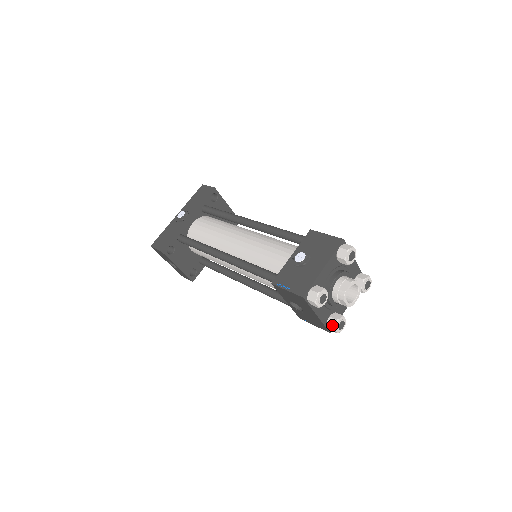
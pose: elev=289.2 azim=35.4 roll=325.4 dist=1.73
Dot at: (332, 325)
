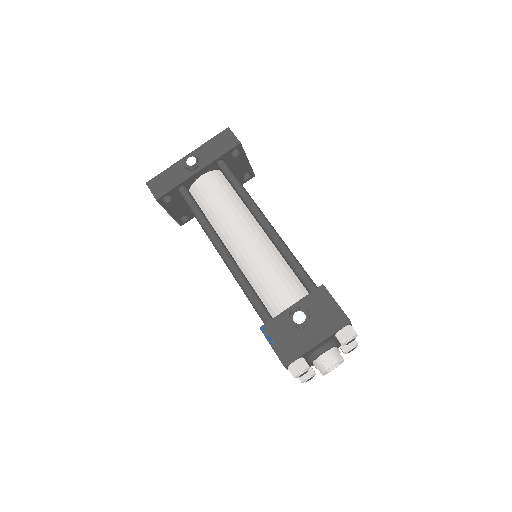
Dot at: (301, 377)
